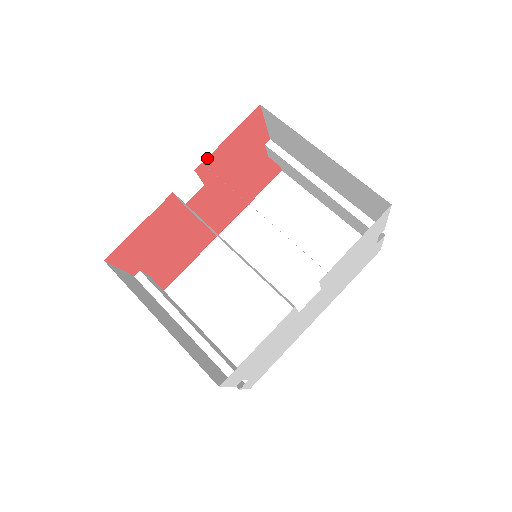
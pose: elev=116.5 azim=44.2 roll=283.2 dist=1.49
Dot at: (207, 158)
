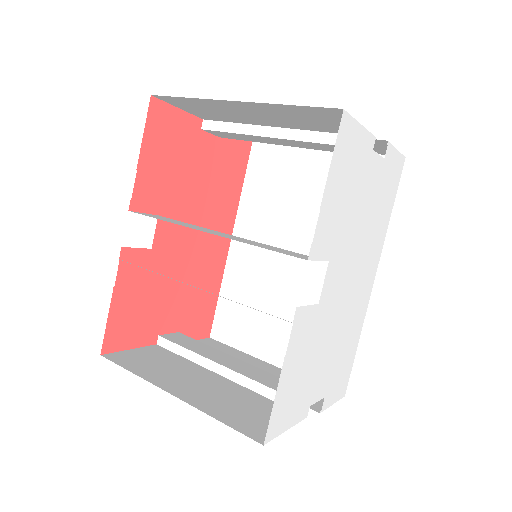
Dot at: (133, 189)
